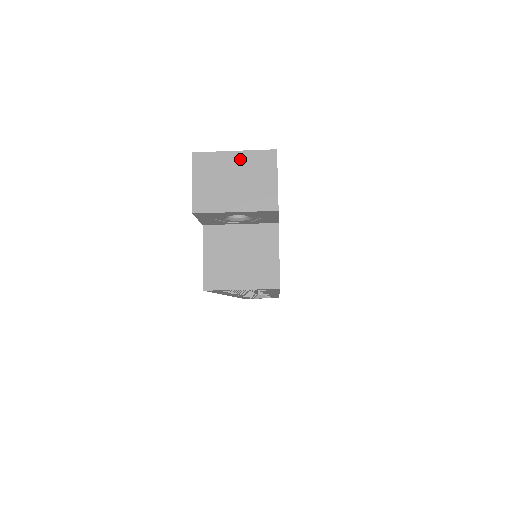
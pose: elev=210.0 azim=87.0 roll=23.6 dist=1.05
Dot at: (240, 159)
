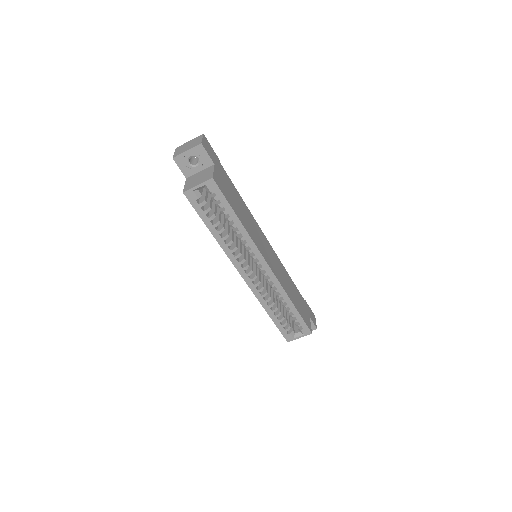
Dot at: (191, 141)
